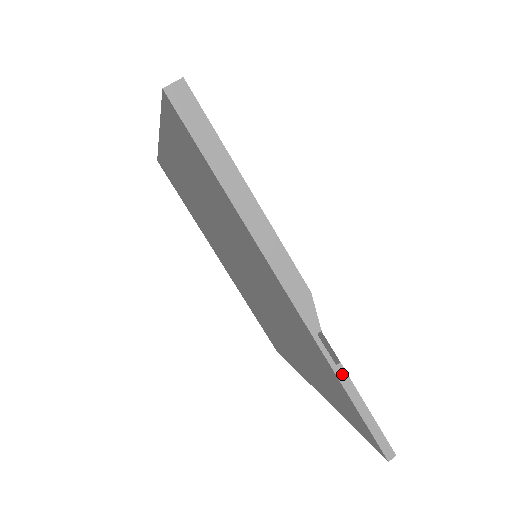
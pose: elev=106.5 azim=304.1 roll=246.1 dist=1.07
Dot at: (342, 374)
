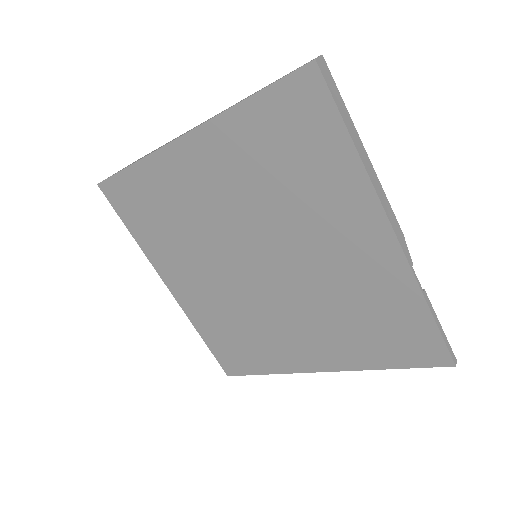
Dot at: (427, 298)
